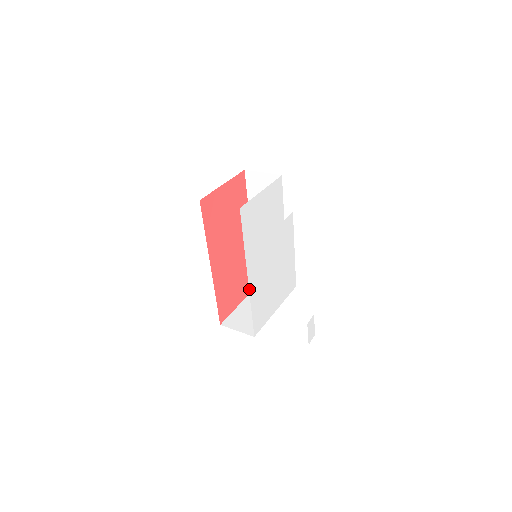
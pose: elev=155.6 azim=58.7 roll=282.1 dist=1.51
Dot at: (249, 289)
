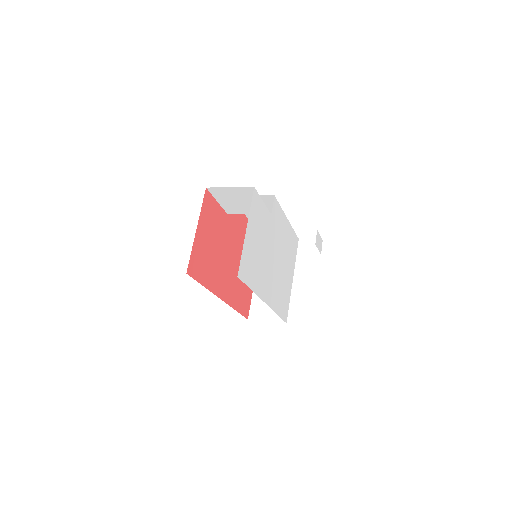
Dot at: (270, 307)
